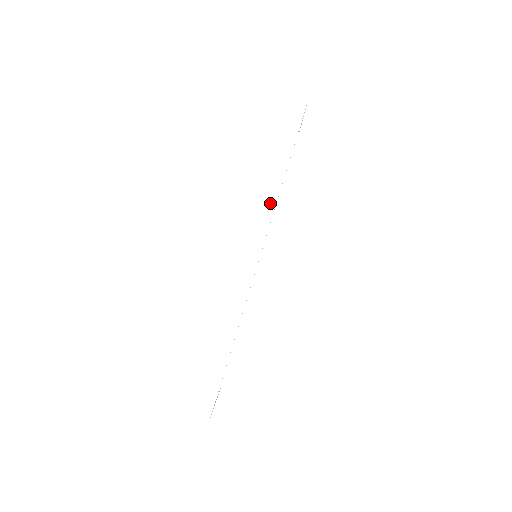
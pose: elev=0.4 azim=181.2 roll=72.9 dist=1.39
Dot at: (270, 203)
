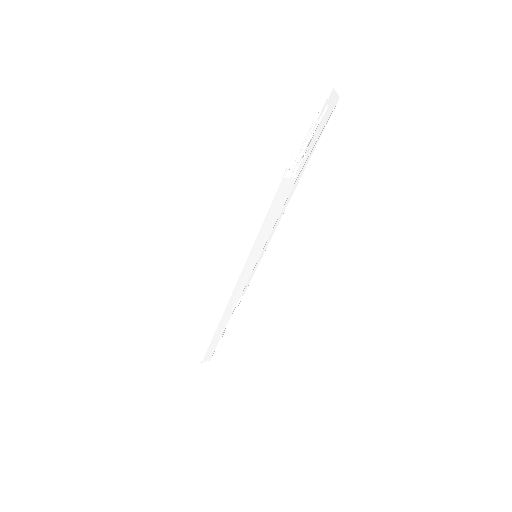
Dot at: (246, 267)
